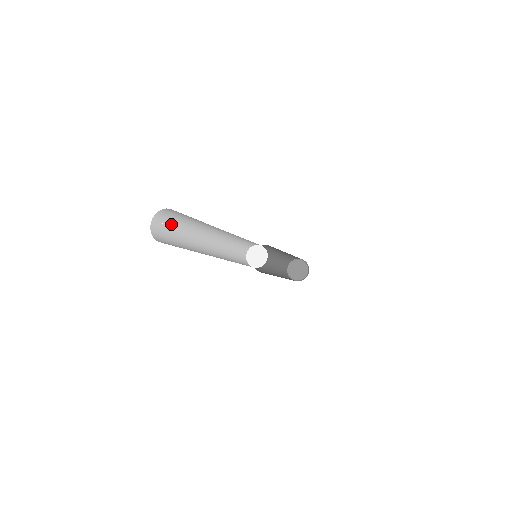
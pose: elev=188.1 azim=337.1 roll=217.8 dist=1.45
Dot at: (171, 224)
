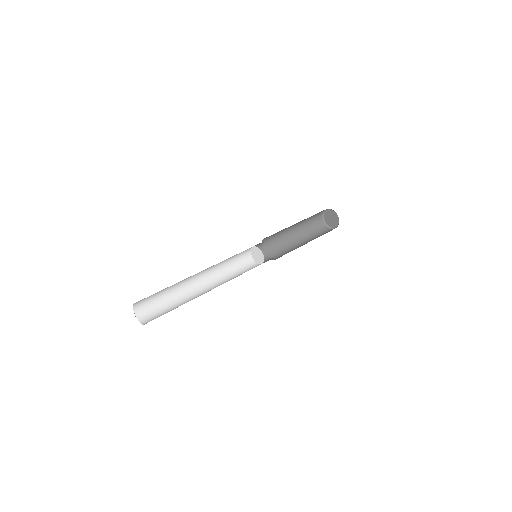
Dot at: (152, 298)
